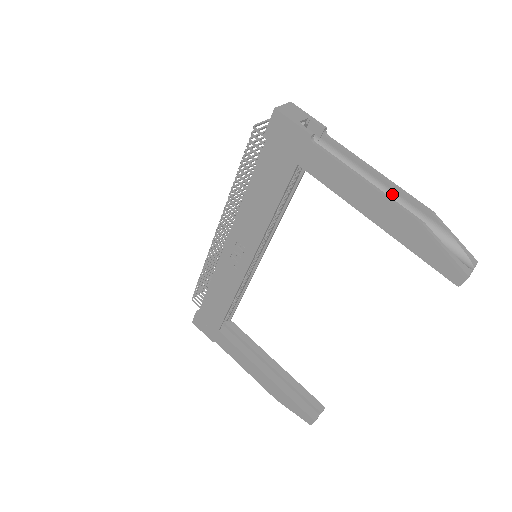
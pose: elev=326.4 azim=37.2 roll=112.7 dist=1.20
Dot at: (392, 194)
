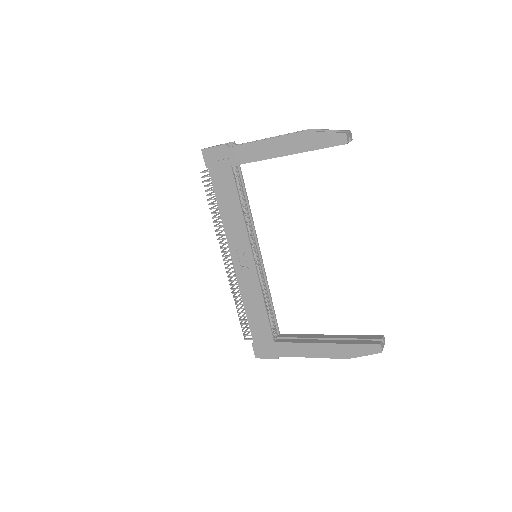
Dot at: occluded
